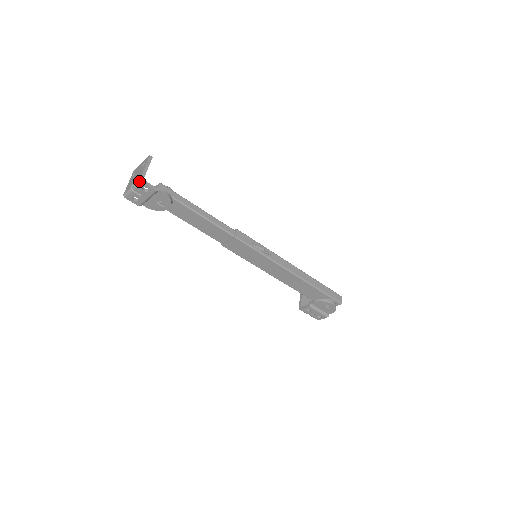
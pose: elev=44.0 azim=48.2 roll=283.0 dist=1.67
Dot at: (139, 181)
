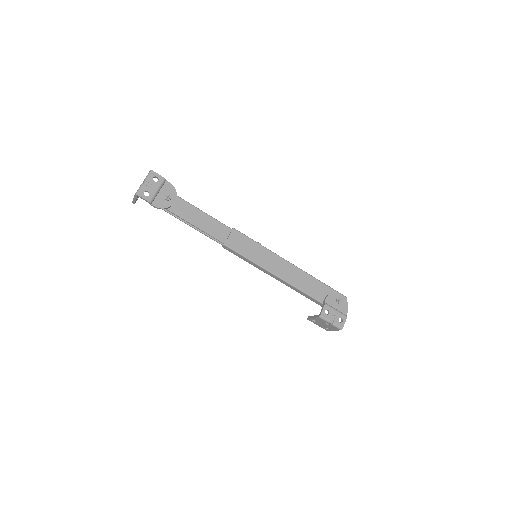
Dot at: (150, 172)
